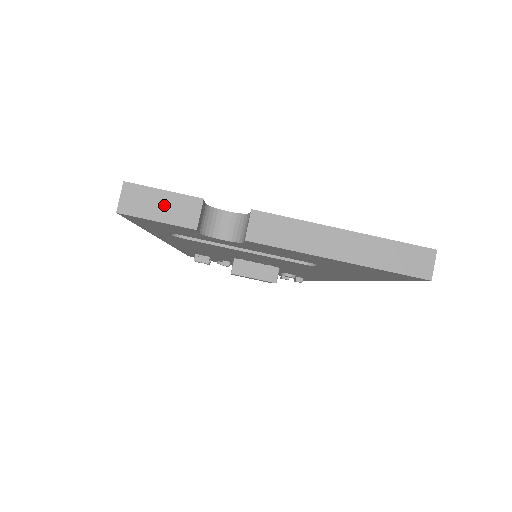
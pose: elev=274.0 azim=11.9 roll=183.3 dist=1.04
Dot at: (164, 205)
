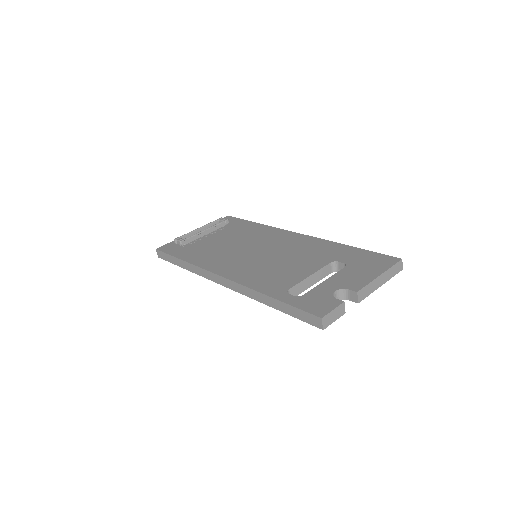
Dot at: (335, 314)
